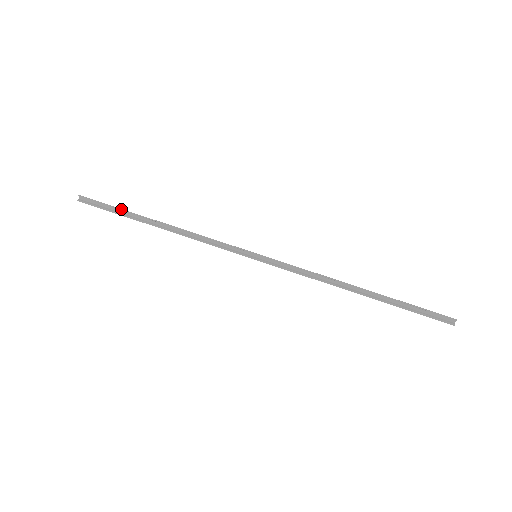
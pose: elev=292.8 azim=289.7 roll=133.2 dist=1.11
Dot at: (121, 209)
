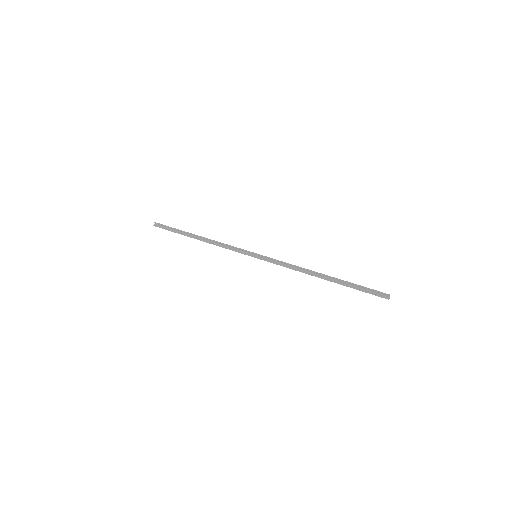
Dot at: (178, 229)
